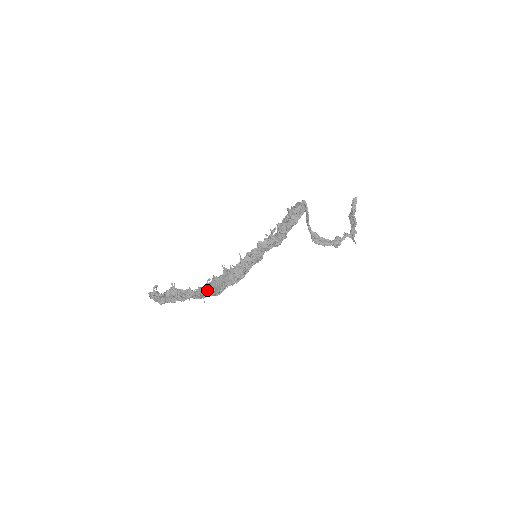
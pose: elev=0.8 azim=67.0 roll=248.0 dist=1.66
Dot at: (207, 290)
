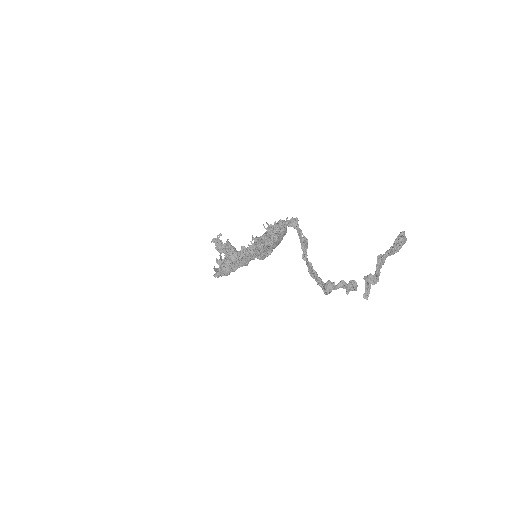
Dot at: occluded
